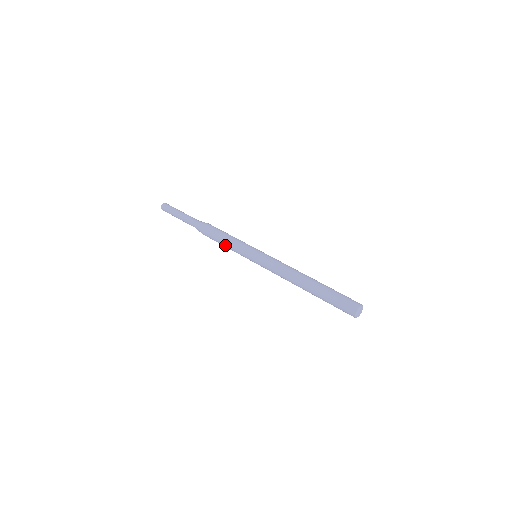
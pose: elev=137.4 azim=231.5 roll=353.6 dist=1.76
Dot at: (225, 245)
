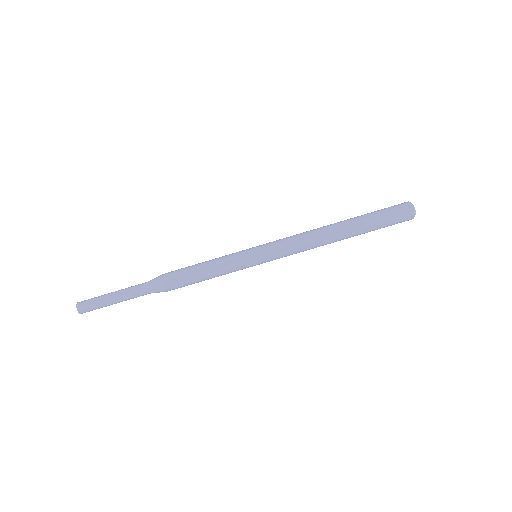
Dot at: occluded
